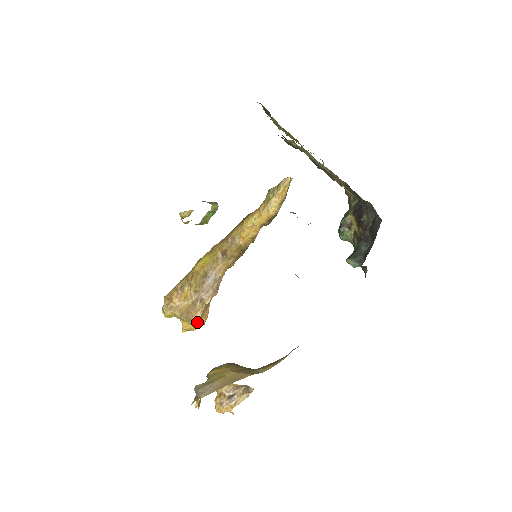
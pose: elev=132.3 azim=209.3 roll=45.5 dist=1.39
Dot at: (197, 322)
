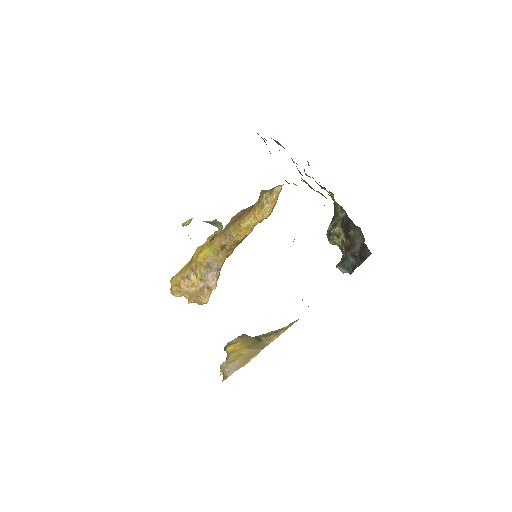
Dot at: occluded
